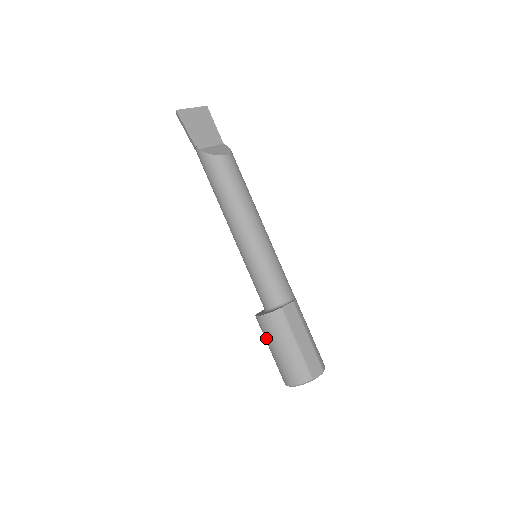
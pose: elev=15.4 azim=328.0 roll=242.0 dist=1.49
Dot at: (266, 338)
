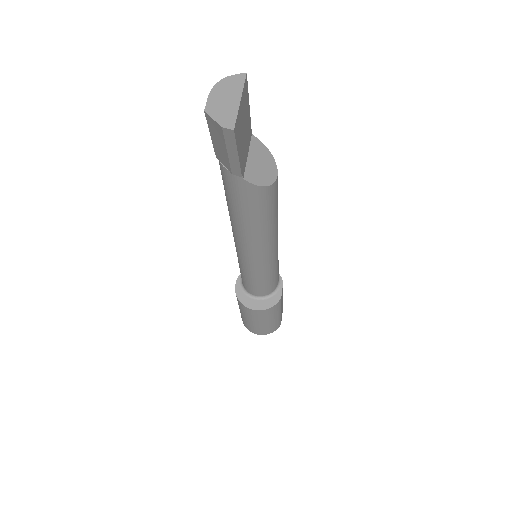
Dot at: (252, 318)
